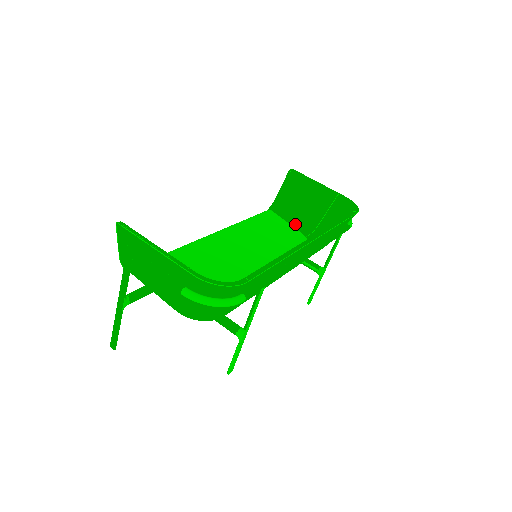
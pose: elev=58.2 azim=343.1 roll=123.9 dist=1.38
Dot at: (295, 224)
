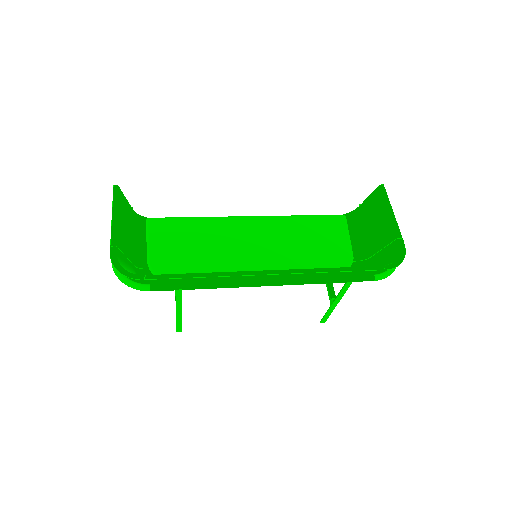
Dot at: (356, 242)
